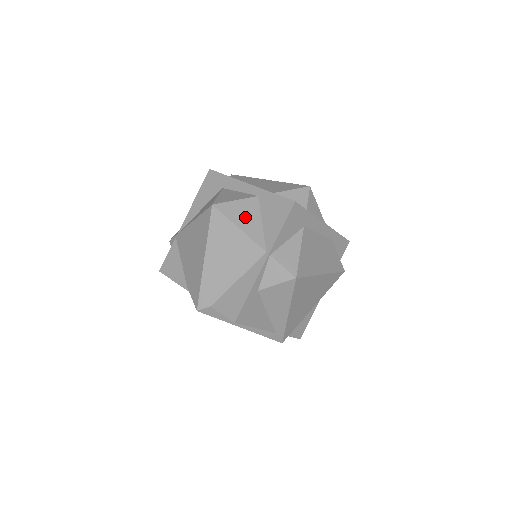
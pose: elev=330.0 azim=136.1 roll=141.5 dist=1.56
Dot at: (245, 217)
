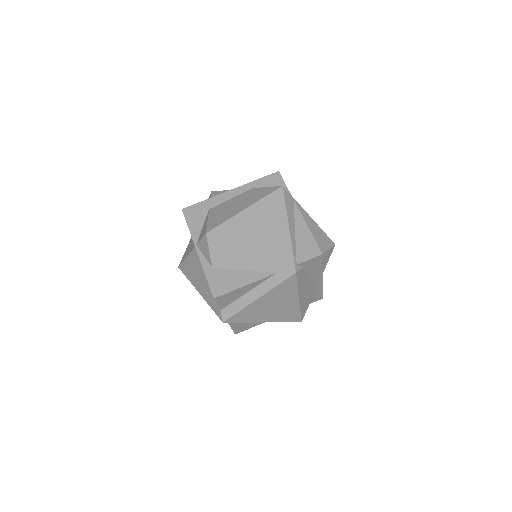
Dot at: (188, 249)
